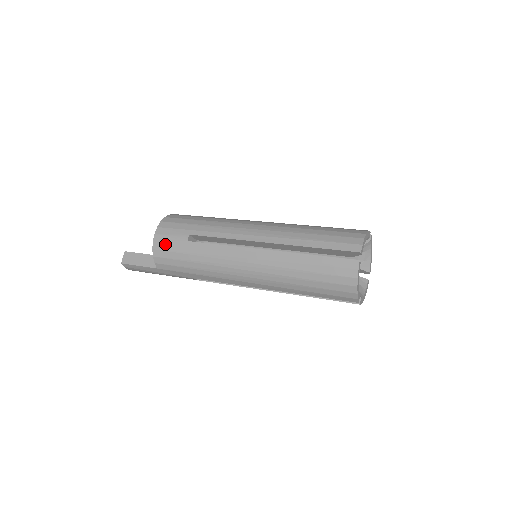
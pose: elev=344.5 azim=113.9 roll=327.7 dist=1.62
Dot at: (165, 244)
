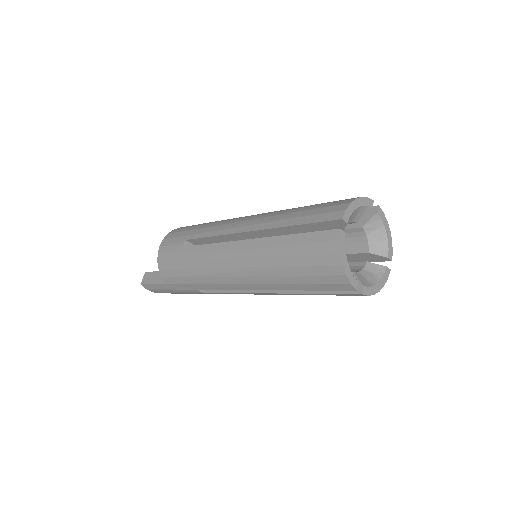
Dot at: (166, 254)
